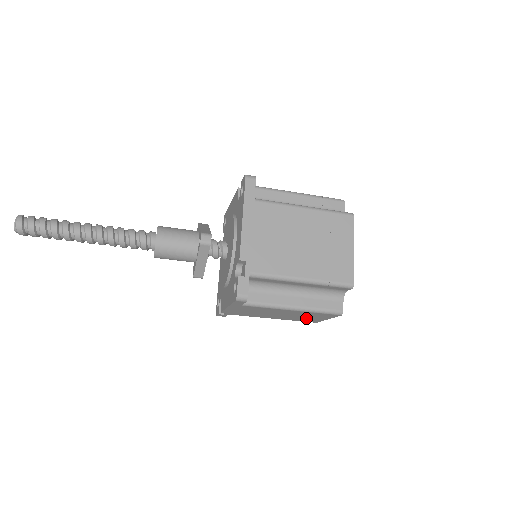
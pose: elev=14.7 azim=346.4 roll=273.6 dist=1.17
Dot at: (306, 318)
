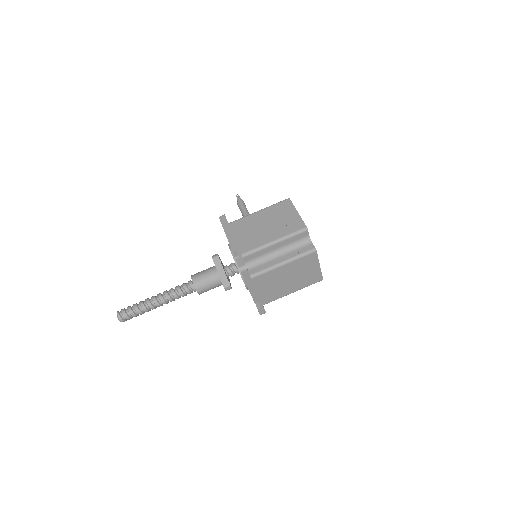
Dot at: occluded
